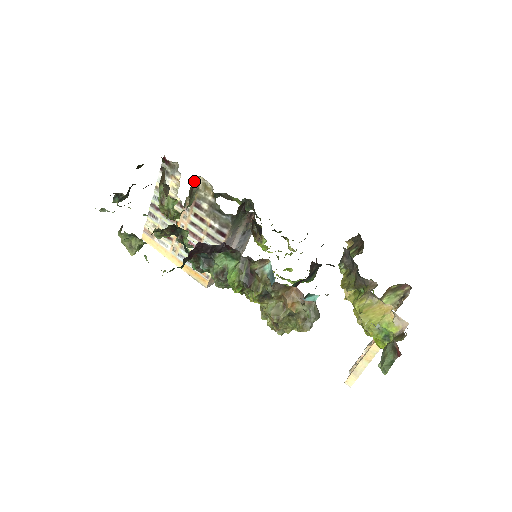
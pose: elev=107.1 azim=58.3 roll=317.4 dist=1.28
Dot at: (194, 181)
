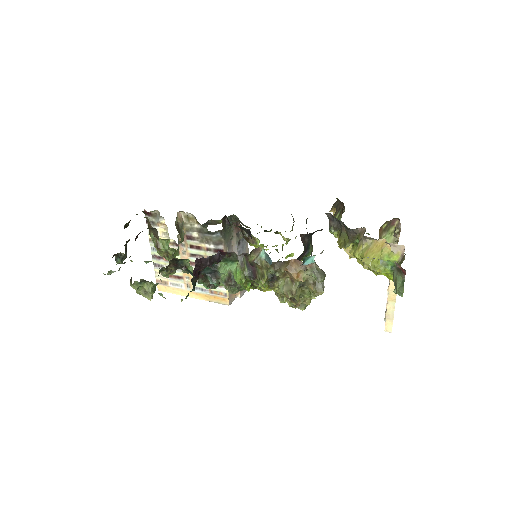
Dot at: (176, 217)
